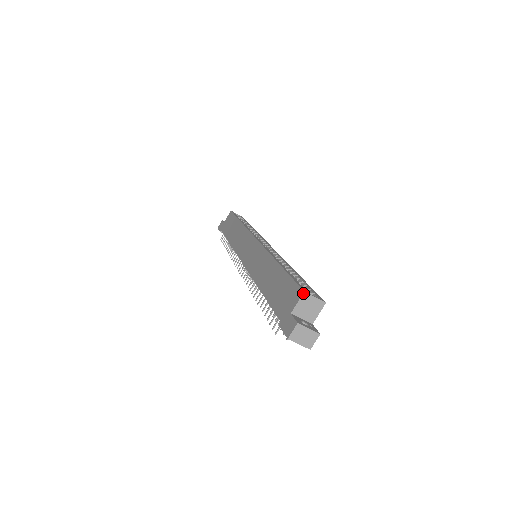
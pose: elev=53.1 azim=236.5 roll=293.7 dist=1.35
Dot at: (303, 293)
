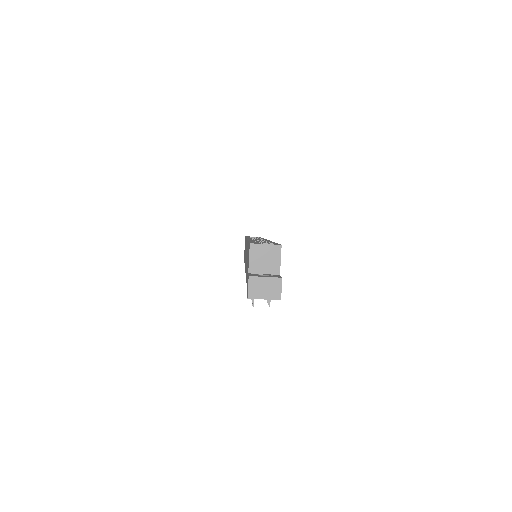
Dot at: (249, 246)
